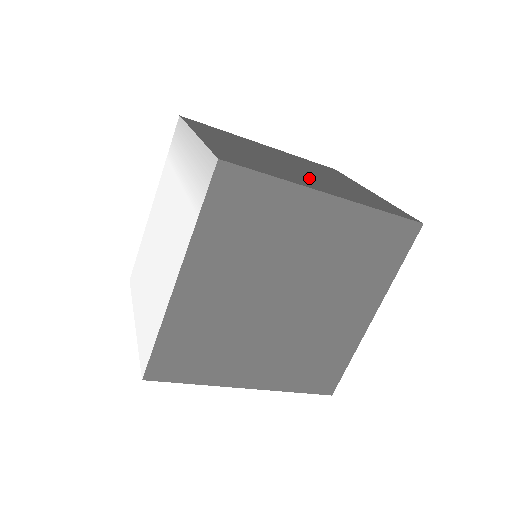
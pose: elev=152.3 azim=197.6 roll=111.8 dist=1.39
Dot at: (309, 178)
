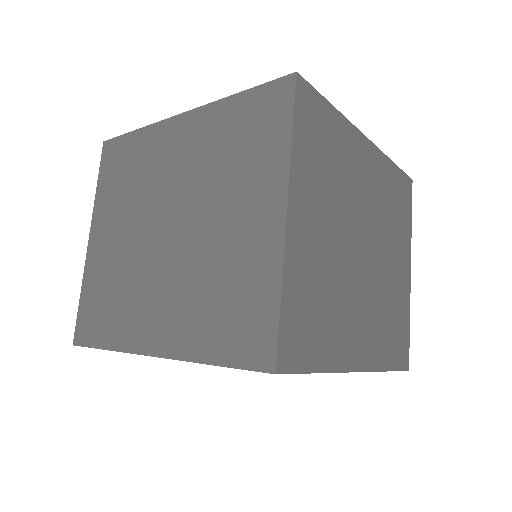
Dot at: (158, 291)
